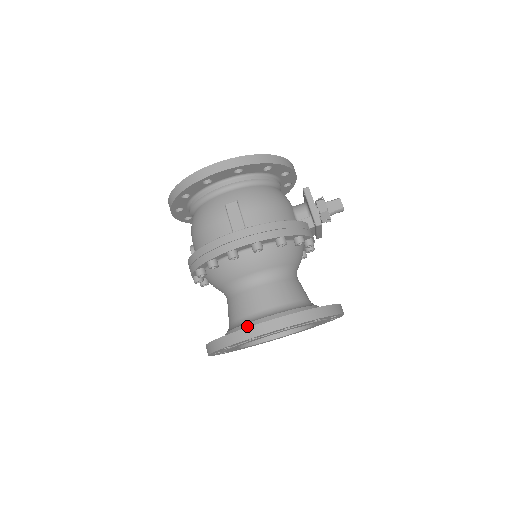
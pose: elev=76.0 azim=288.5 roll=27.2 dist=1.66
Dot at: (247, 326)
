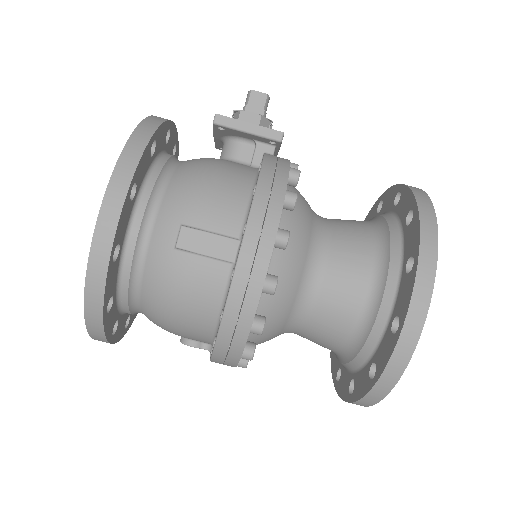
Dot at: (379, 327)
